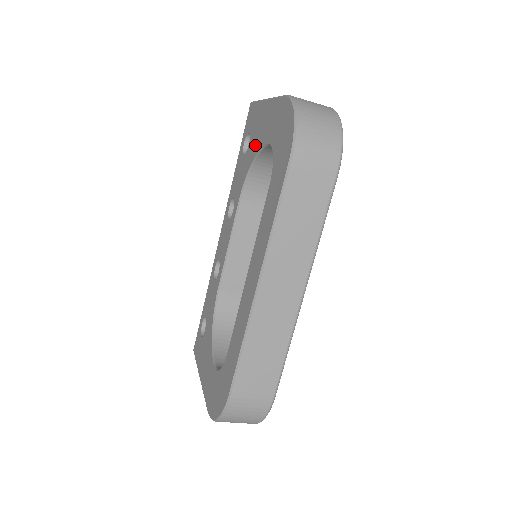
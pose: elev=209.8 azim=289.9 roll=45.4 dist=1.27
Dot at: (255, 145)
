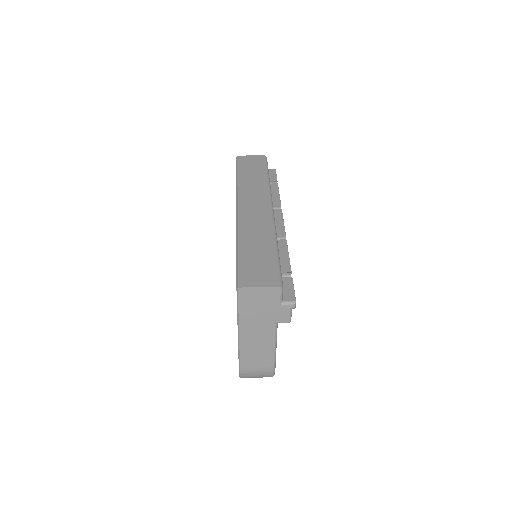
Dot at: occluded
